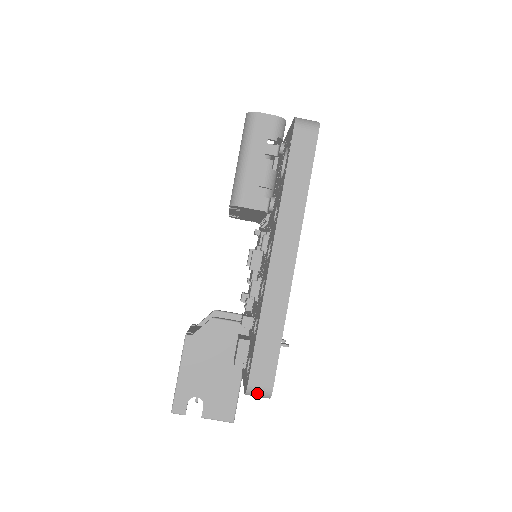
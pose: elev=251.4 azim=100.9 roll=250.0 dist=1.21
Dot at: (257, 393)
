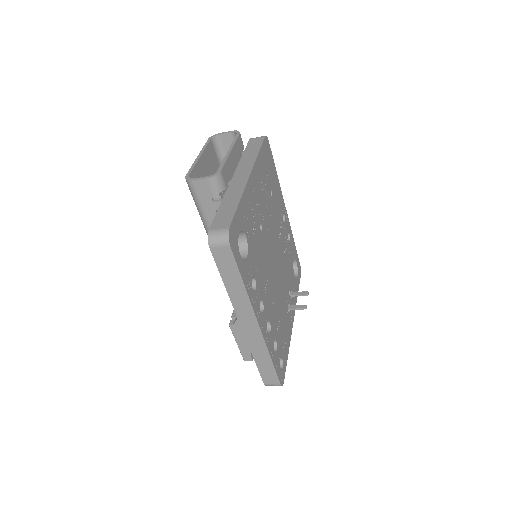
Dot at: occluded
